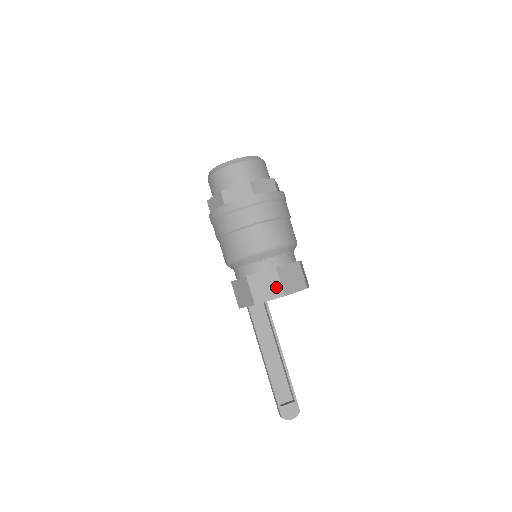
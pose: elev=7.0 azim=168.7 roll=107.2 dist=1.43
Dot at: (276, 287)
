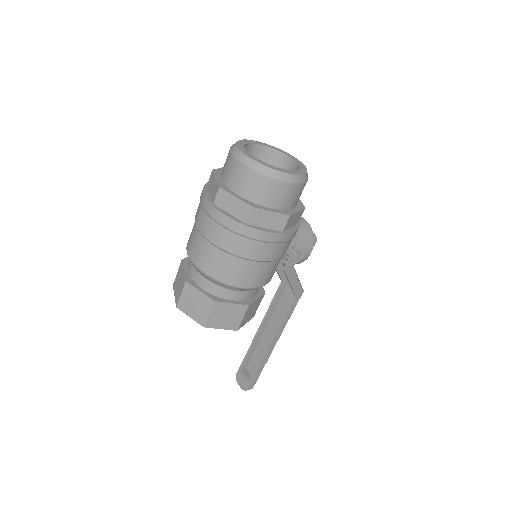
Dot at: (179, 294)
